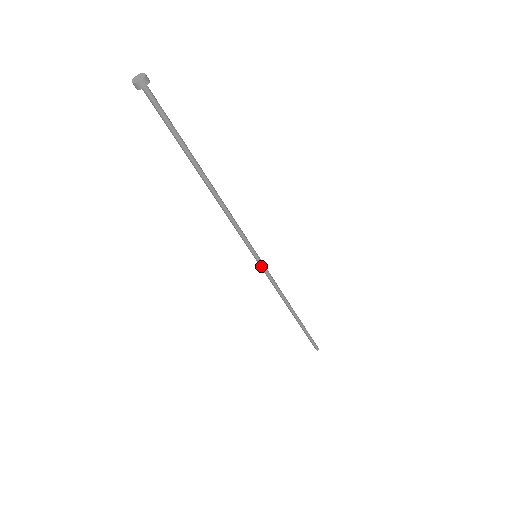
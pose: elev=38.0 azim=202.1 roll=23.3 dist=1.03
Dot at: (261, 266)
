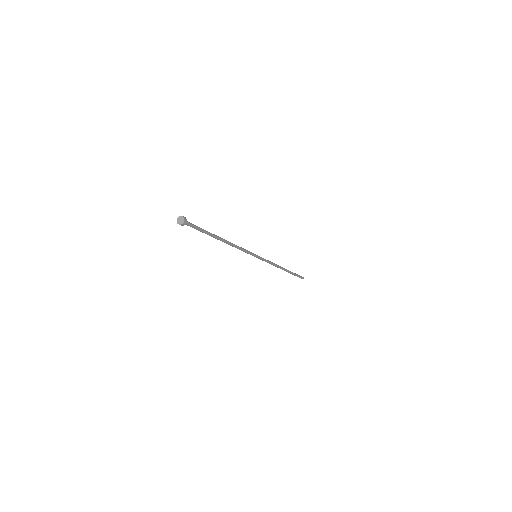
Dot at: occluded
